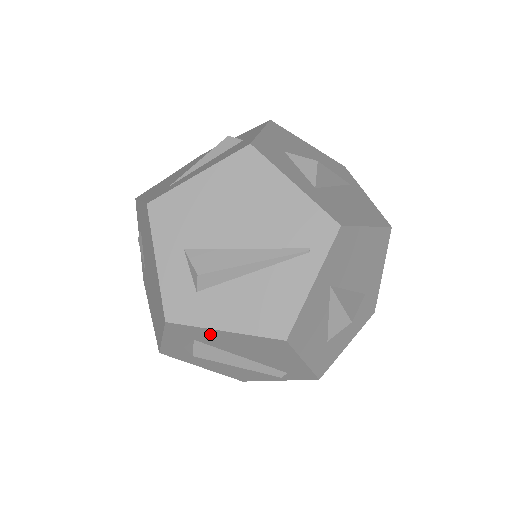
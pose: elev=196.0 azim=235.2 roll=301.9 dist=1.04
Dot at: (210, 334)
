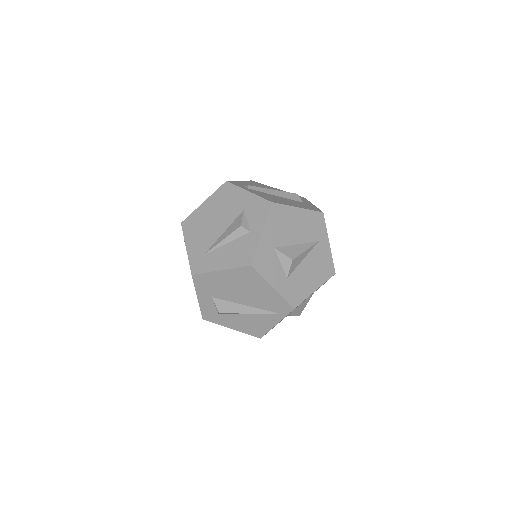
Dot at: occluded
